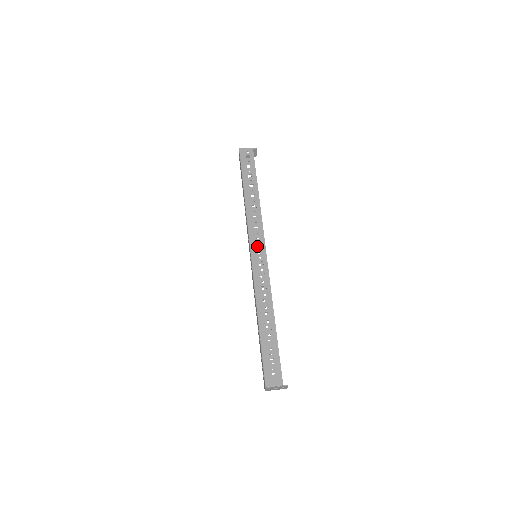
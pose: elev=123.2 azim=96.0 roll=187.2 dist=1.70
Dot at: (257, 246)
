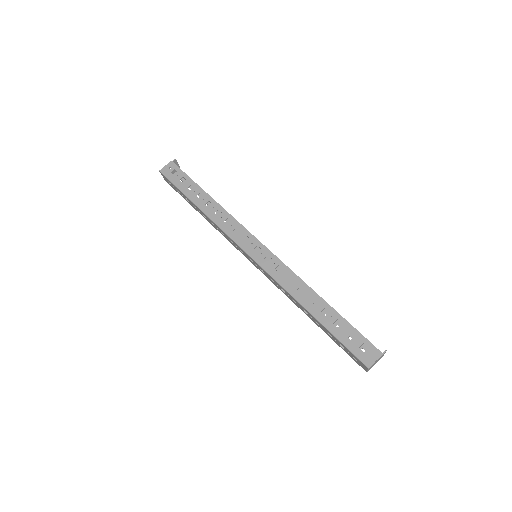
Dot at: (251, 246)
